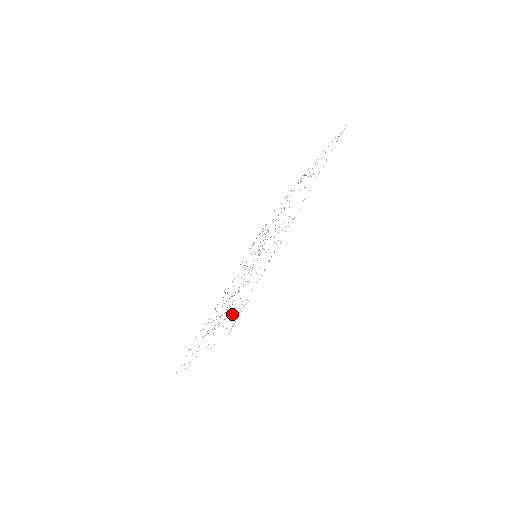
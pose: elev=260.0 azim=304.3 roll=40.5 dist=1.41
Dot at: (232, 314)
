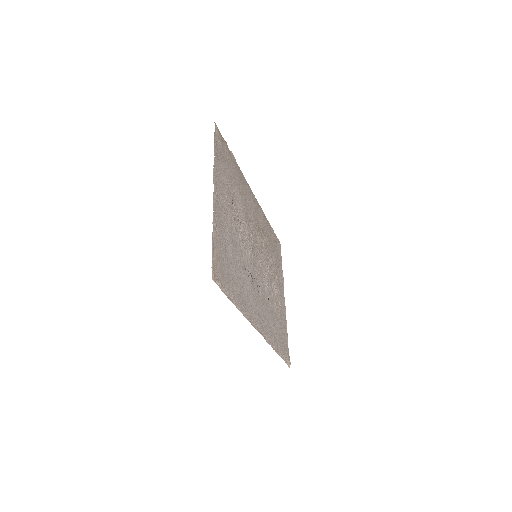
Dot at: (282, 337)
